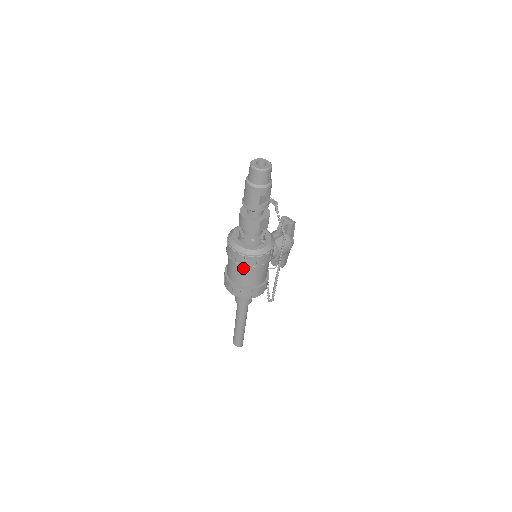
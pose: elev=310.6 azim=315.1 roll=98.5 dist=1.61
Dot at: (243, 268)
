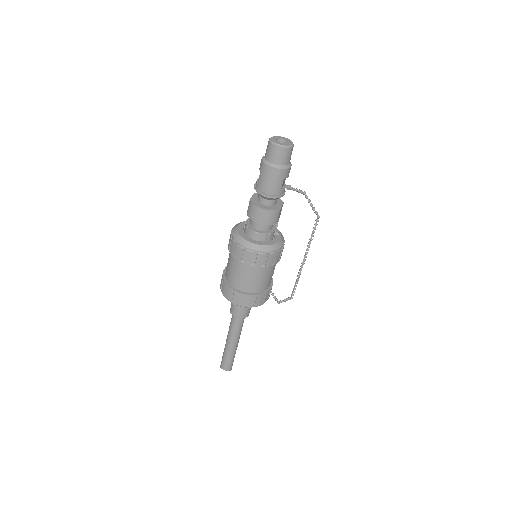
Dot at: (259, 270)
